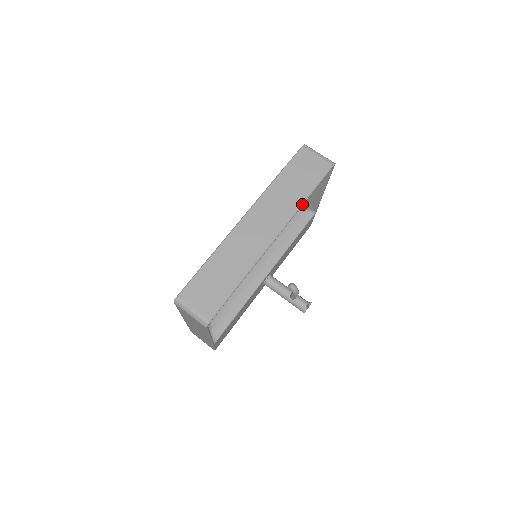
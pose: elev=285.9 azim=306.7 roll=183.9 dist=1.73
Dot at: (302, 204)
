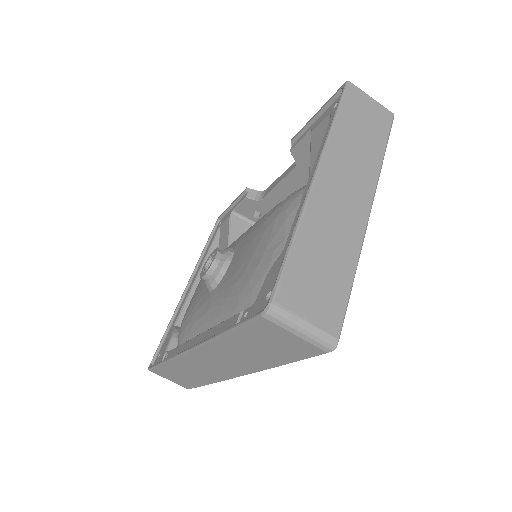
Dot at: occluded
